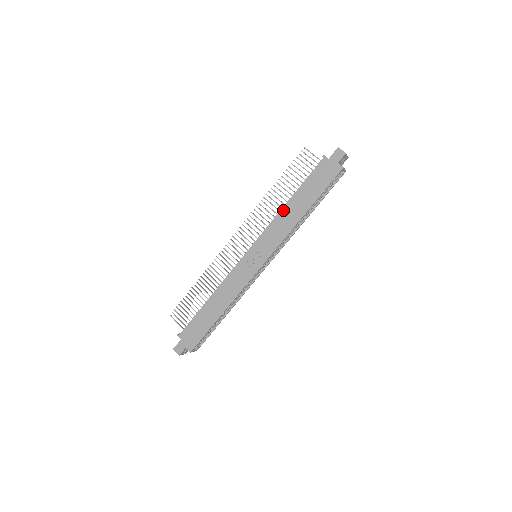
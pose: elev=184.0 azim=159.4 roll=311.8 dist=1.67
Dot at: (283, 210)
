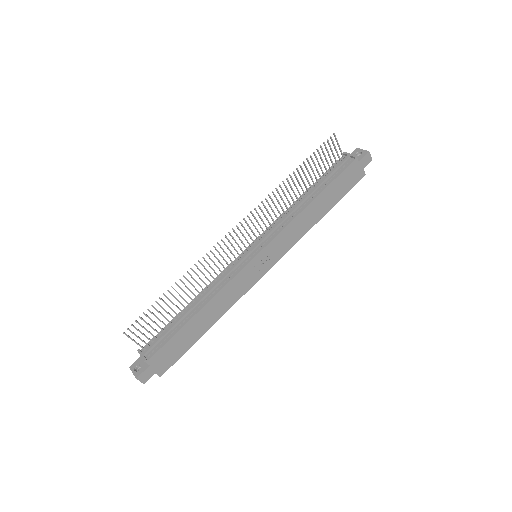
Dot at: (305, 211)
